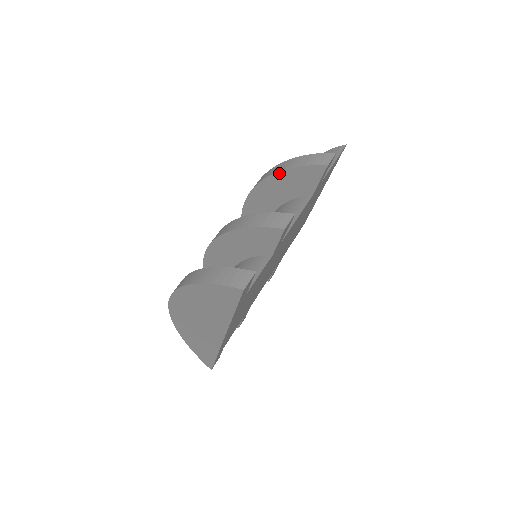
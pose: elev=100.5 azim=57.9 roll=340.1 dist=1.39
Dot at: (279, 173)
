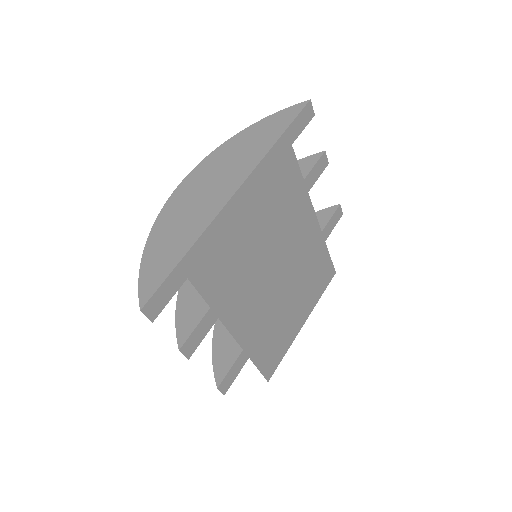
Dot at: occluded
